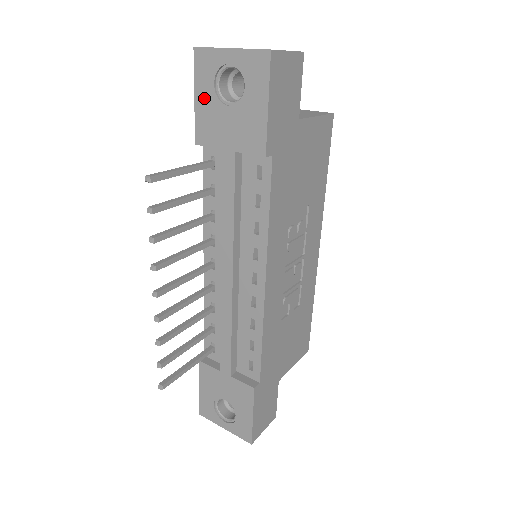
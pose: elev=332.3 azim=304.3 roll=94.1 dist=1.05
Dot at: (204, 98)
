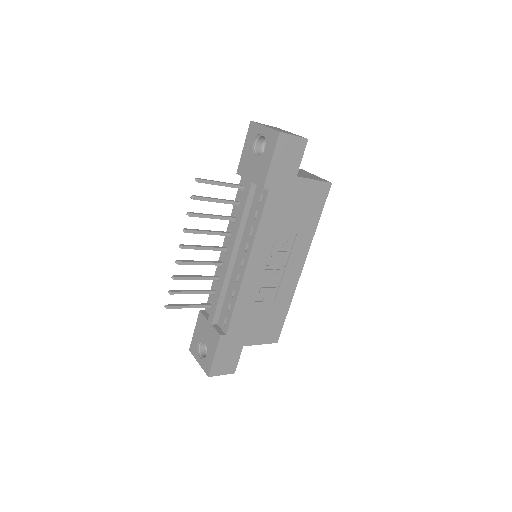
Dot at: (247, 149)
